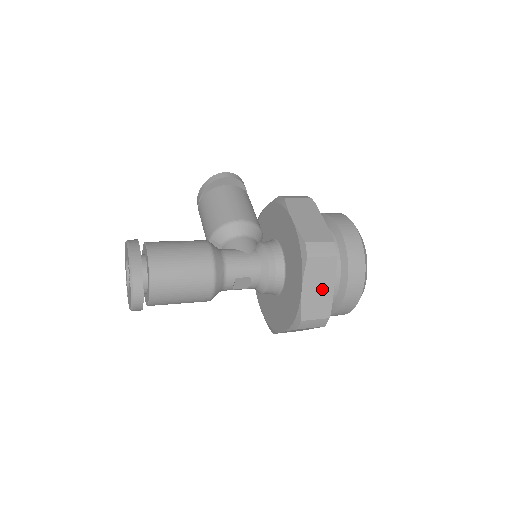
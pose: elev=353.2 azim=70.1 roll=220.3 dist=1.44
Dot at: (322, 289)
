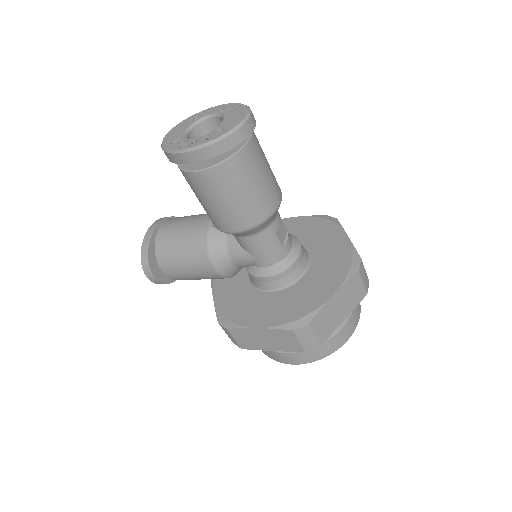
Dot at: occluded
